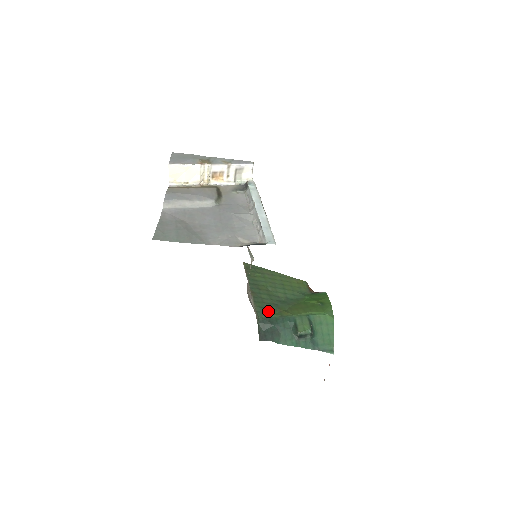
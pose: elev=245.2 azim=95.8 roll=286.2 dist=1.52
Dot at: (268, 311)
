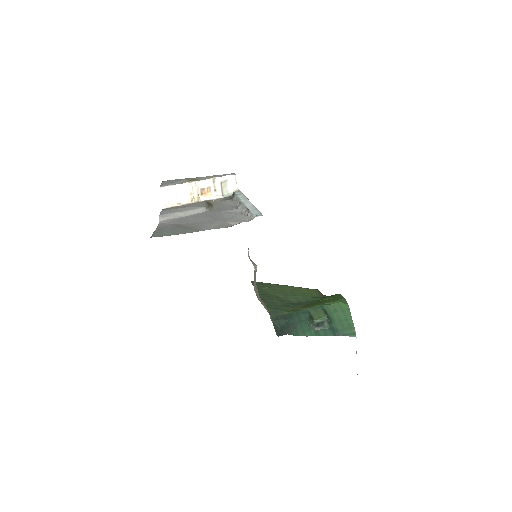
Dot at: (281, 310)
